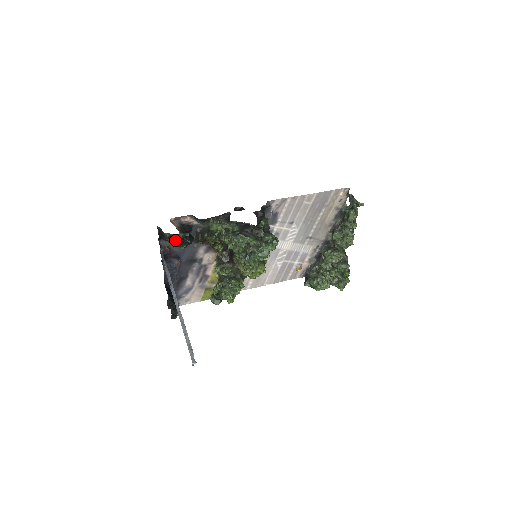
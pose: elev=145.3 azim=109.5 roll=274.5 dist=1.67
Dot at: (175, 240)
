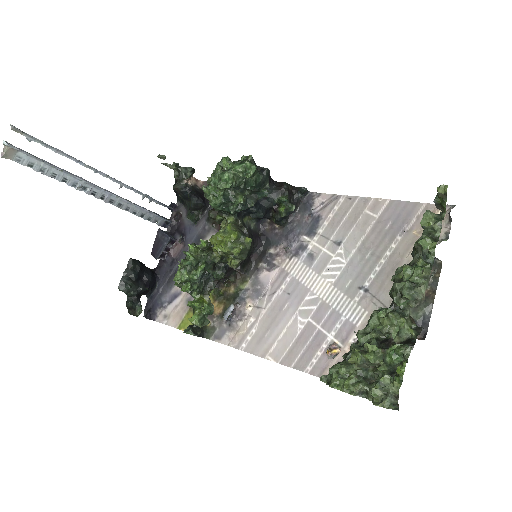
Dot at: (178, 181)
